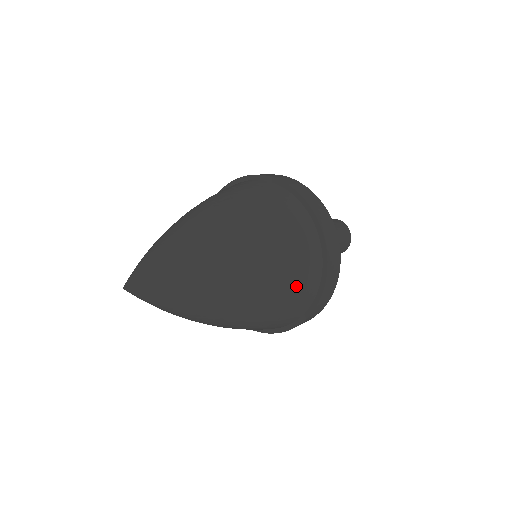
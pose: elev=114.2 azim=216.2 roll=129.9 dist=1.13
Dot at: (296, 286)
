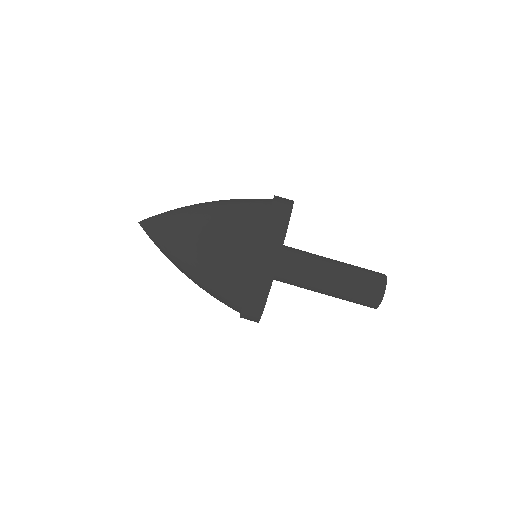
Dot at: (221, 292)
